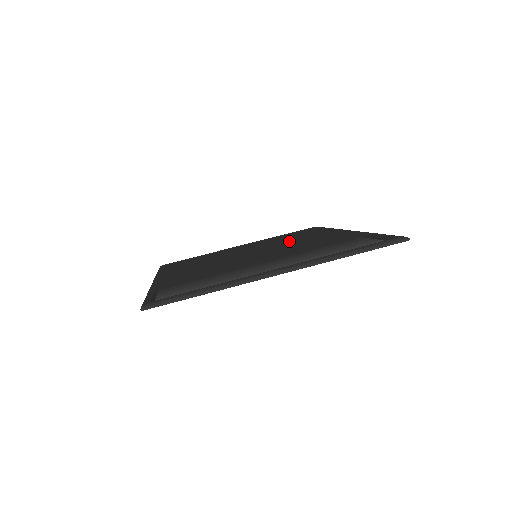
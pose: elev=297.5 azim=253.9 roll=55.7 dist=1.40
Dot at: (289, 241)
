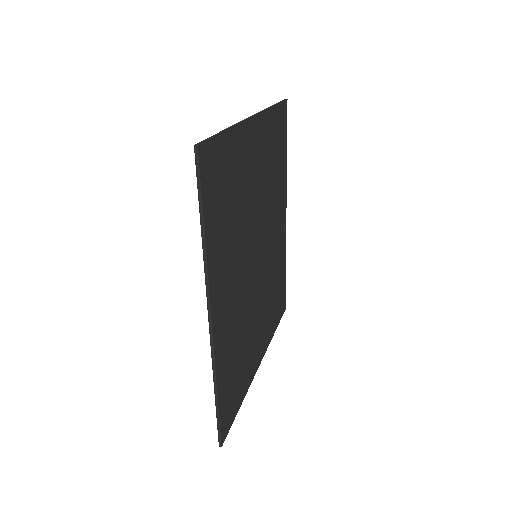
Dot at: occluded
